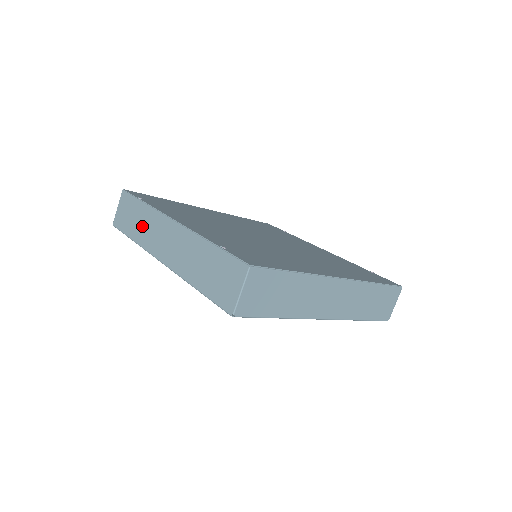
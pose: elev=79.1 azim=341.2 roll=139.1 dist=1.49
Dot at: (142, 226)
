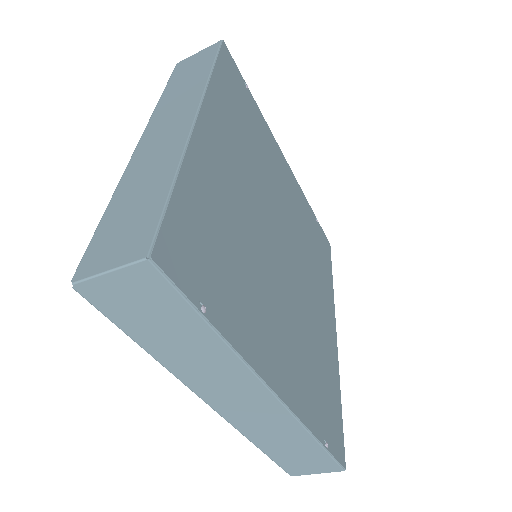
Dot at: (190, 356)
